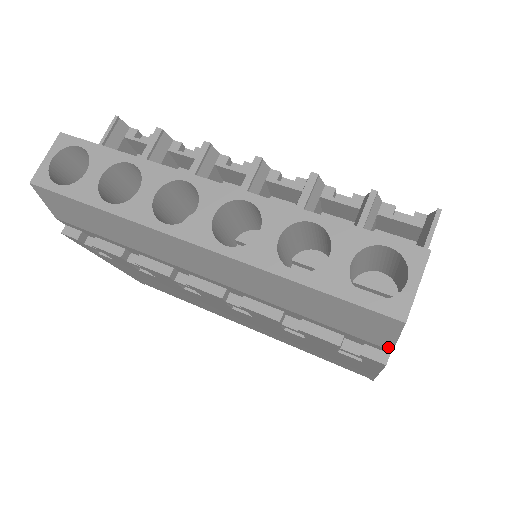
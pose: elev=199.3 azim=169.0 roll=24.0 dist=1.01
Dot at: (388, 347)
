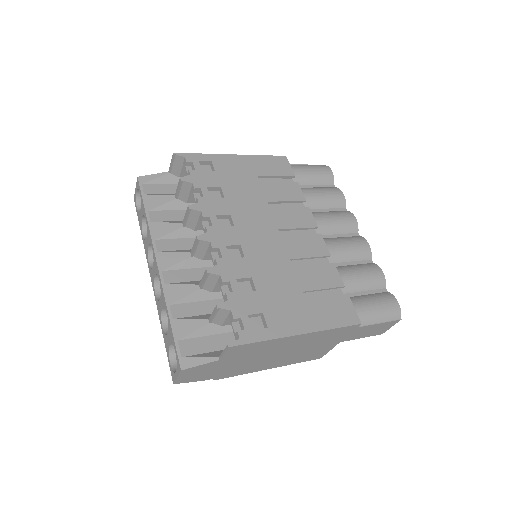
Dot at: occluded
